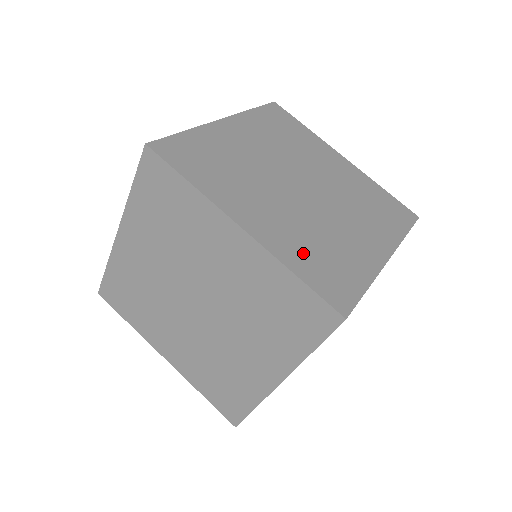
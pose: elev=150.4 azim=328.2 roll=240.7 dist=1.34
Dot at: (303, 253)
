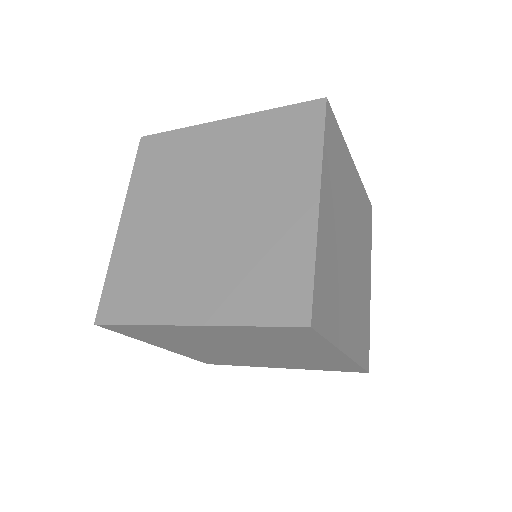
Dot at: (358, 338)
